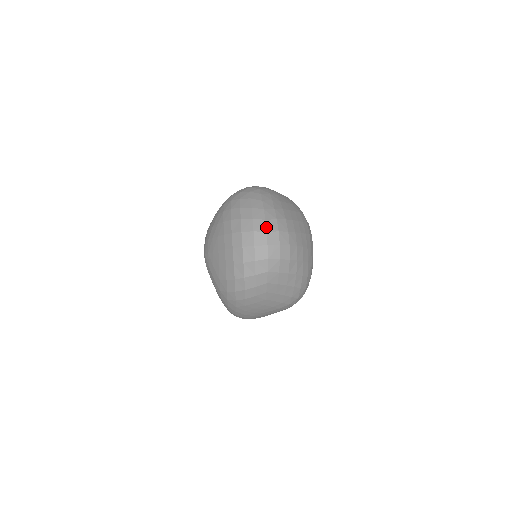
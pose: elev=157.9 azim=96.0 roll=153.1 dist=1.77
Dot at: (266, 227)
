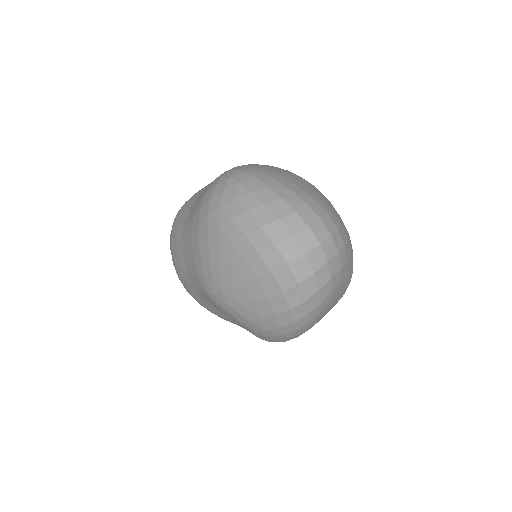
Dot at: (304, 221)
